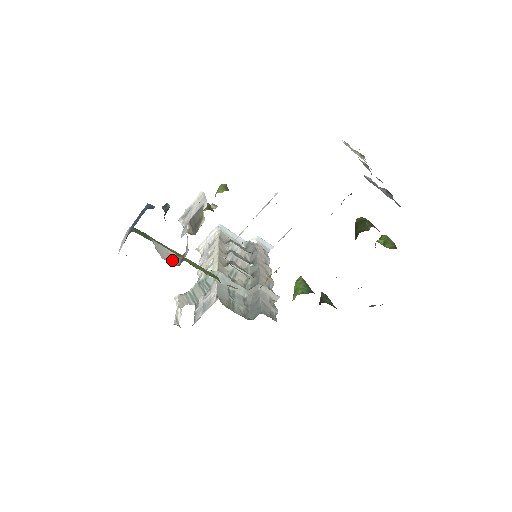
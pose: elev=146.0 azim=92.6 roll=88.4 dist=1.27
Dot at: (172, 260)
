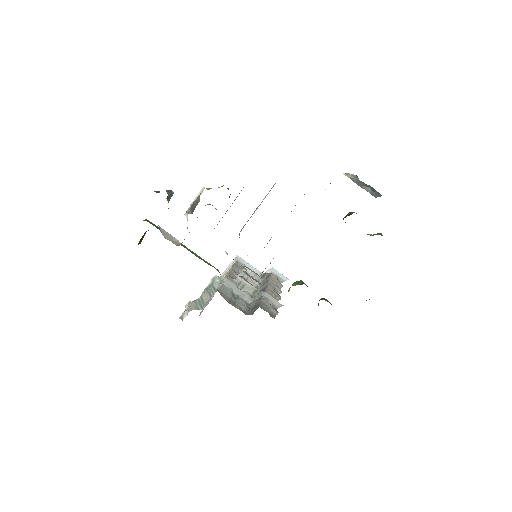
Dot at: (174, 242)
